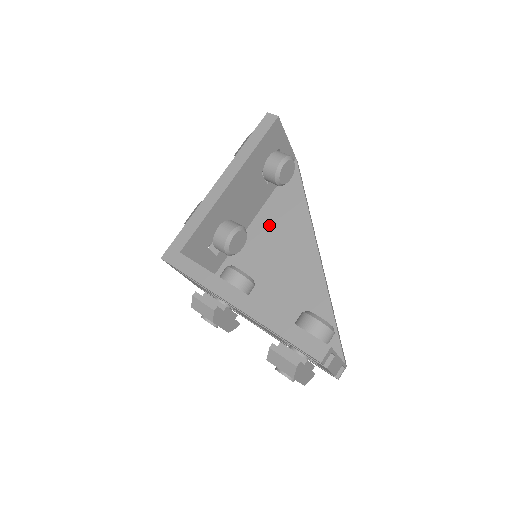
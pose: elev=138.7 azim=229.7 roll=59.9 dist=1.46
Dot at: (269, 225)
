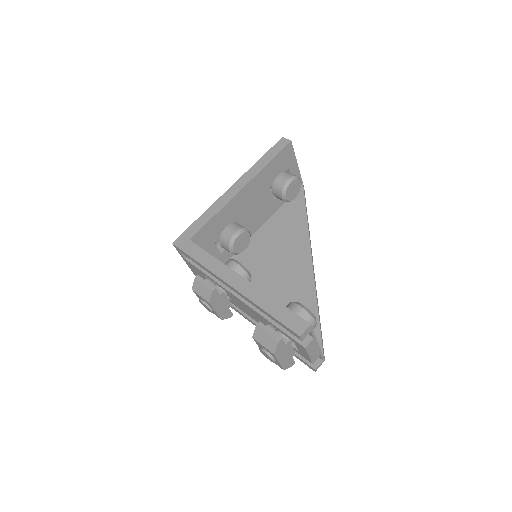
Dot at: (271, 235)
